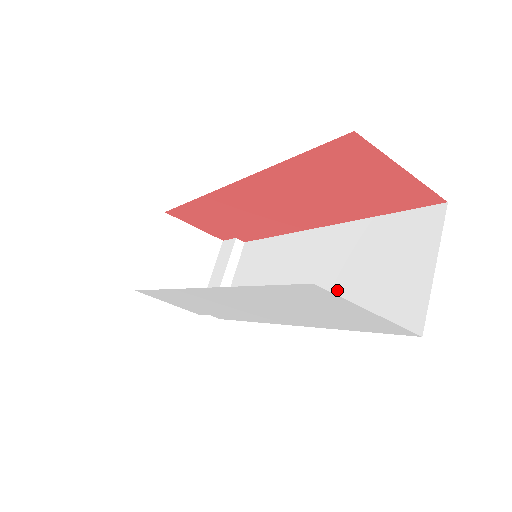
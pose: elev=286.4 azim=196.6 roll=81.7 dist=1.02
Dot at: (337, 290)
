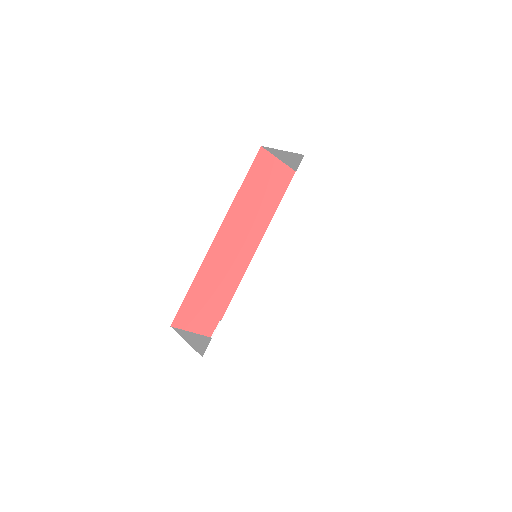
Dot at: occluded
